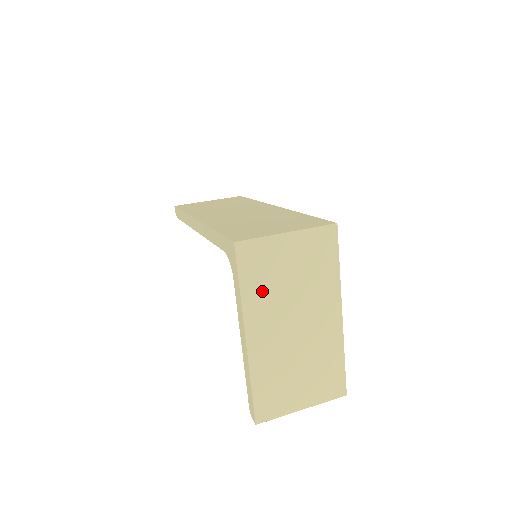
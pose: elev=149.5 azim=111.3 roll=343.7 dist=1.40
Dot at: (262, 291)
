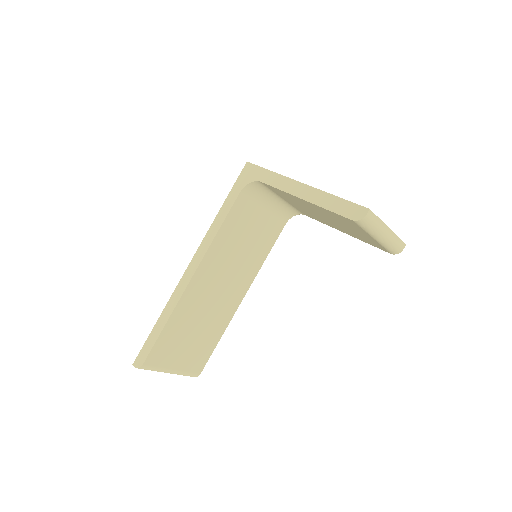
Dot at: occluded
